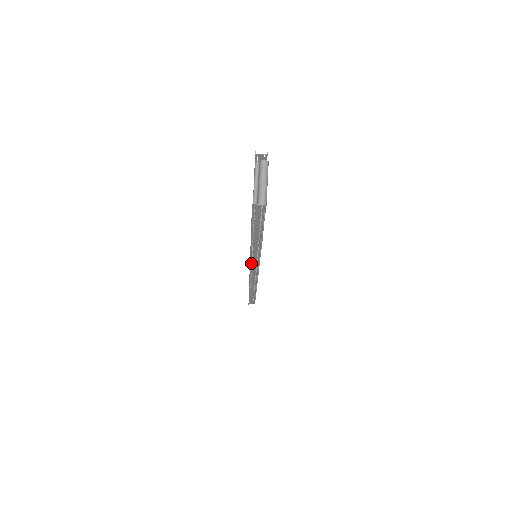
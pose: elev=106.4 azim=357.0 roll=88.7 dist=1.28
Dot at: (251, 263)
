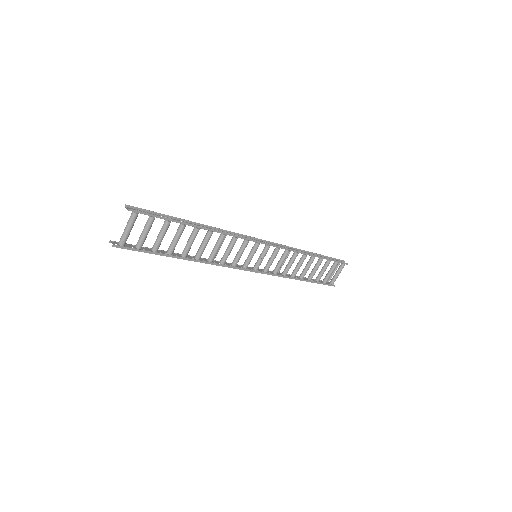
Dot at: (225, 262)
